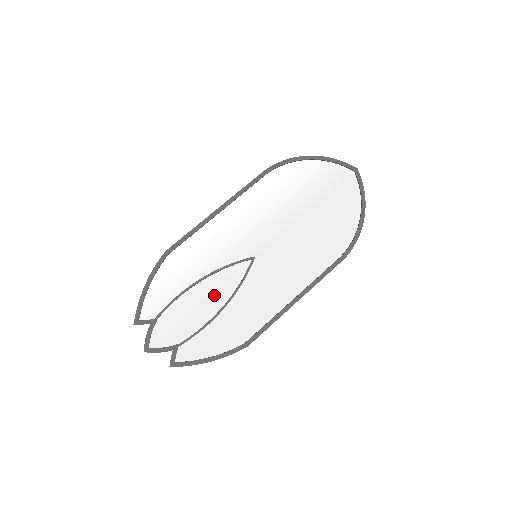
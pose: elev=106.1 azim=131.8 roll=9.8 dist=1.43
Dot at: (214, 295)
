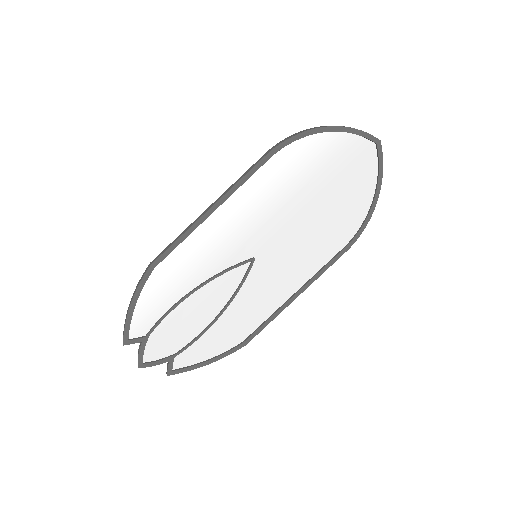
Dot at: (210, 303)
